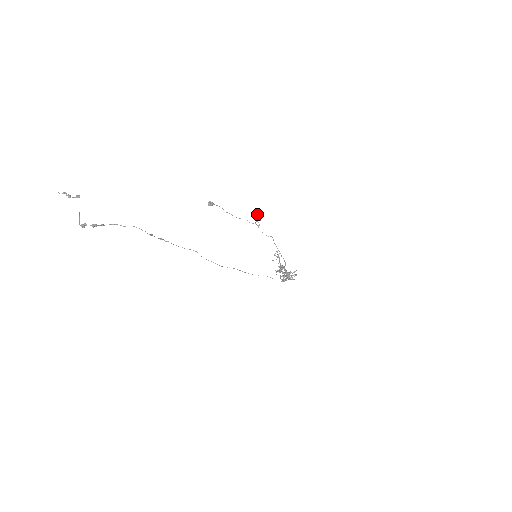
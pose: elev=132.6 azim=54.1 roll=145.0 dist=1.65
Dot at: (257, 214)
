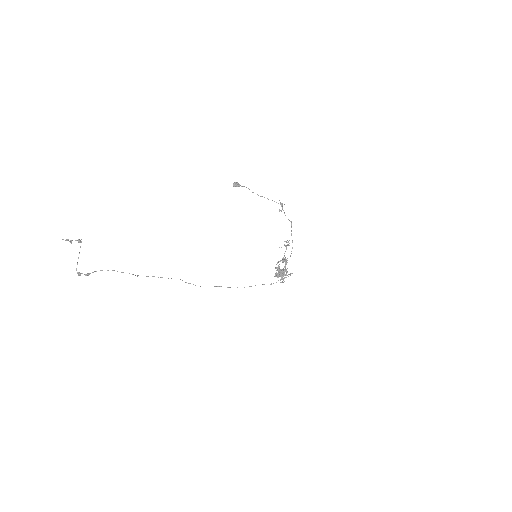
Dot at: occluded
